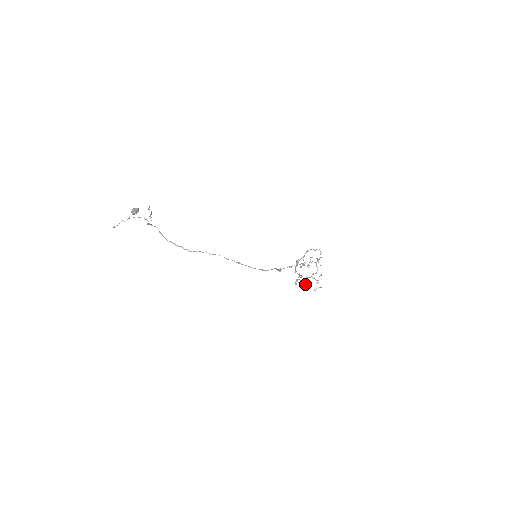
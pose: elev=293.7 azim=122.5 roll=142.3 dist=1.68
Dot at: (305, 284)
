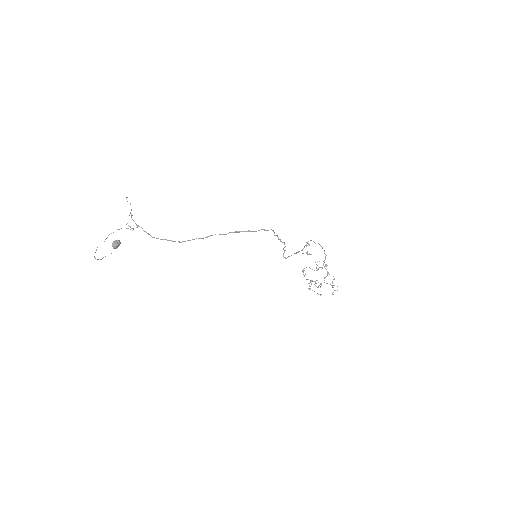
Dot at: (320, 286)
